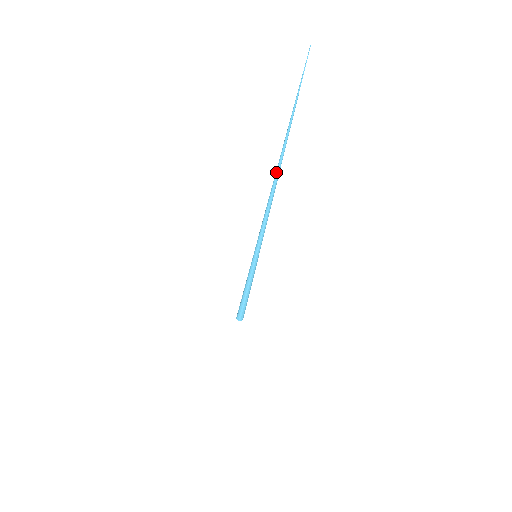
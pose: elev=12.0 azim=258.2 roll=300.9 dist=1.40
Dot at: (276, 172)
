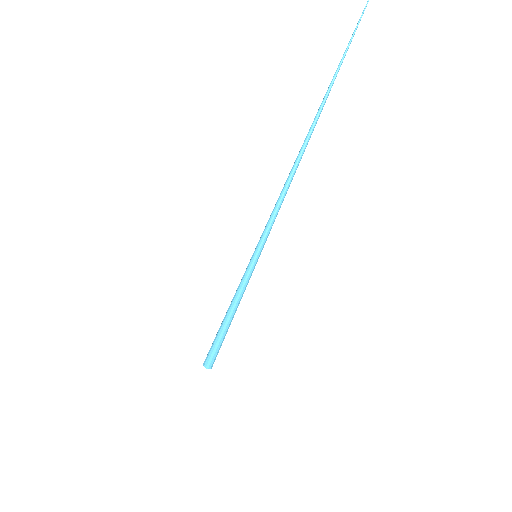
Dot at: (311, 129)
